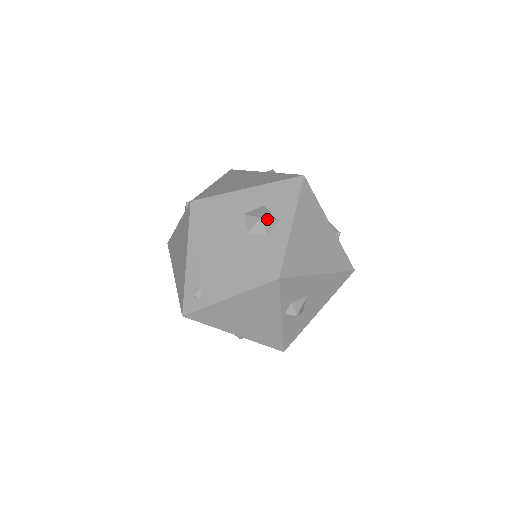
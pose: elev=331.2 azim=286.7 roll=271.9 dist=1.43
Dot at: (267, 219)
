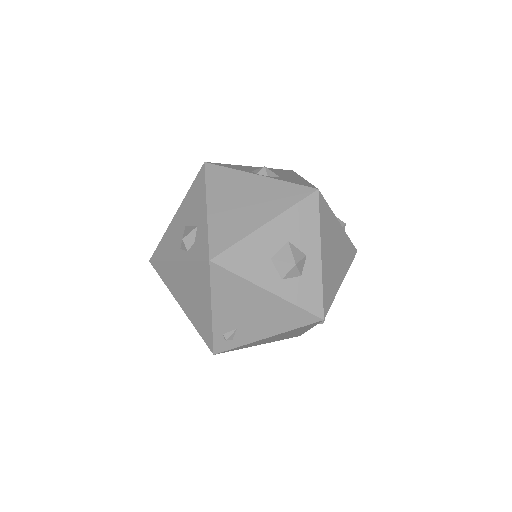
Dot at: (299, 262)
